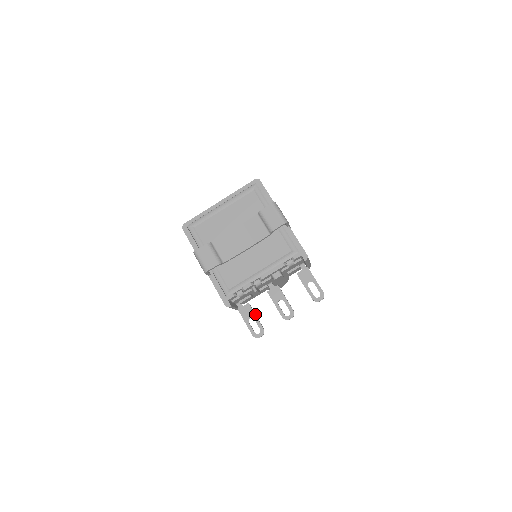
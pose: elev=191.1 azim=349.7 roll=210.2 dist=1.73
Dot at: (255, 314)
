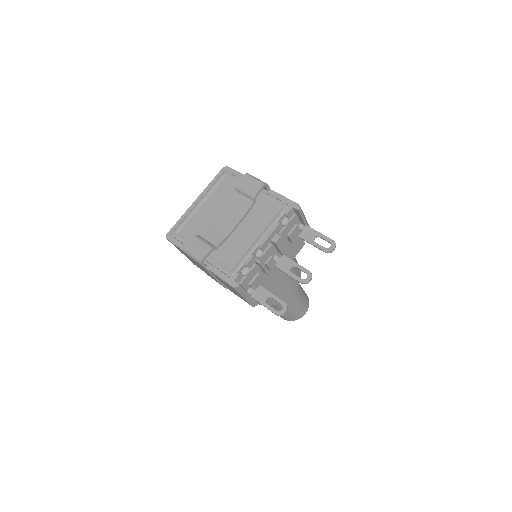
Dot at: occluded
